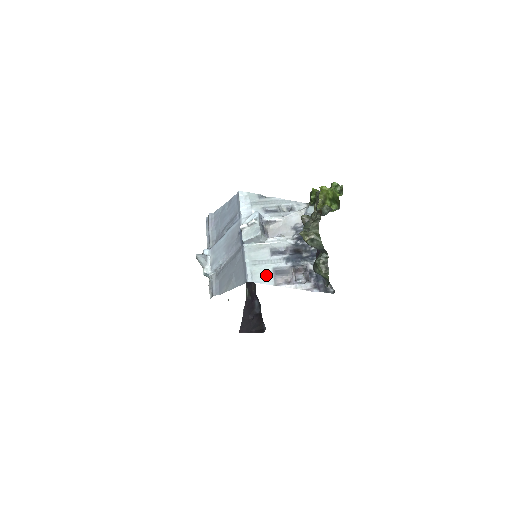
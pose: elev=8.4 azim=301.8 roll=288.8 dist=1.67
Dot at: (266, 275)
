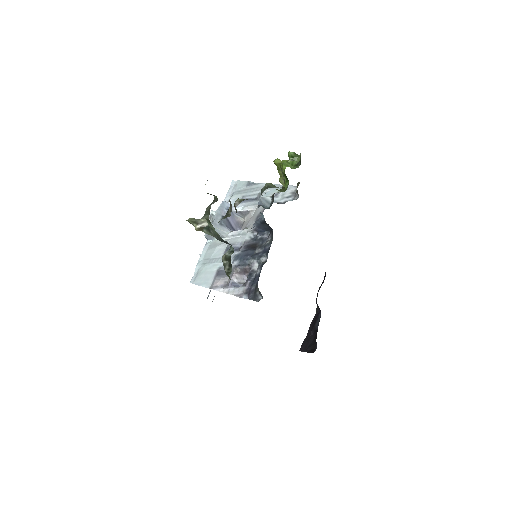
Dot at: (208, 276)
